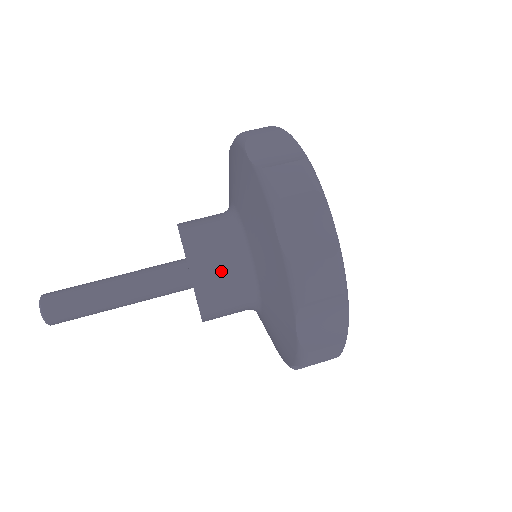
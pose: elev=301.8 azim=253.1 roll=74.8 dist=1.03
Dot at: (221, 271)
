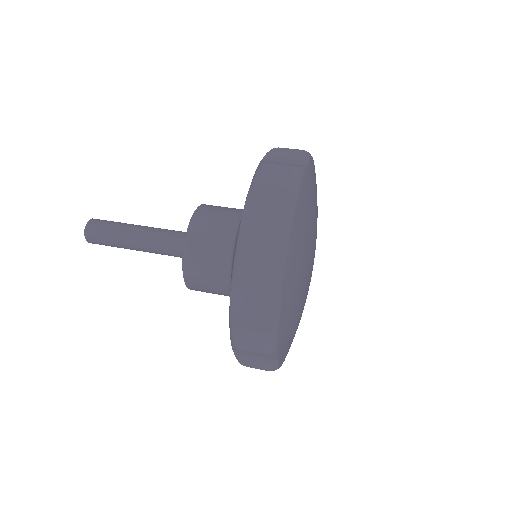
Dot at: (209, 242)
